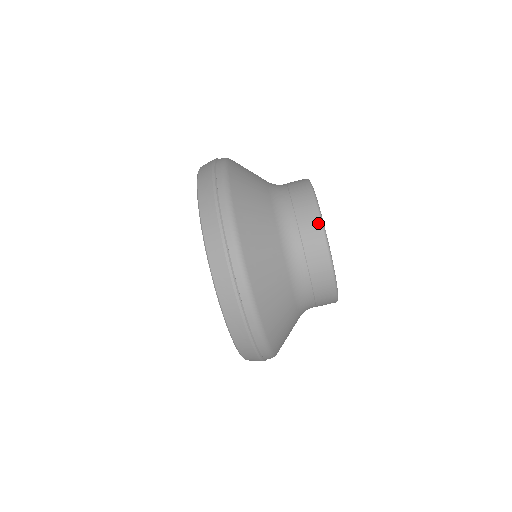
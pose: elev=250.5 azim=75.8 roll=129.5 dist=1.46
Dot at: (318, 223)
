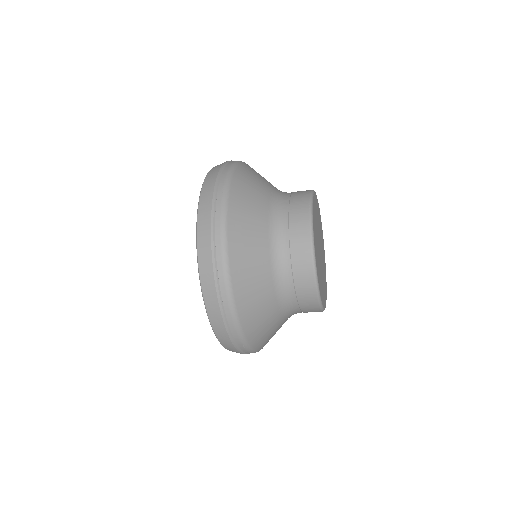
Dot at: (317, 305)
